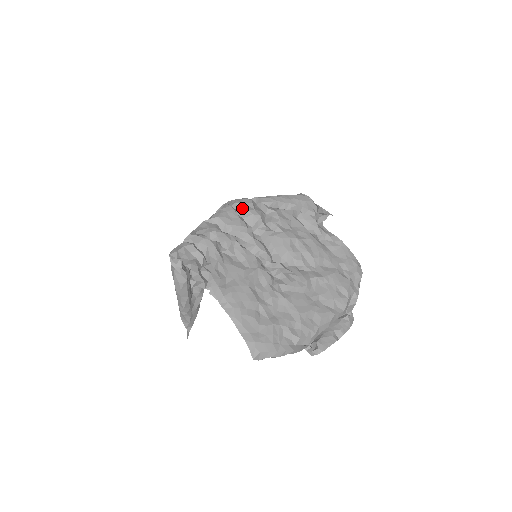
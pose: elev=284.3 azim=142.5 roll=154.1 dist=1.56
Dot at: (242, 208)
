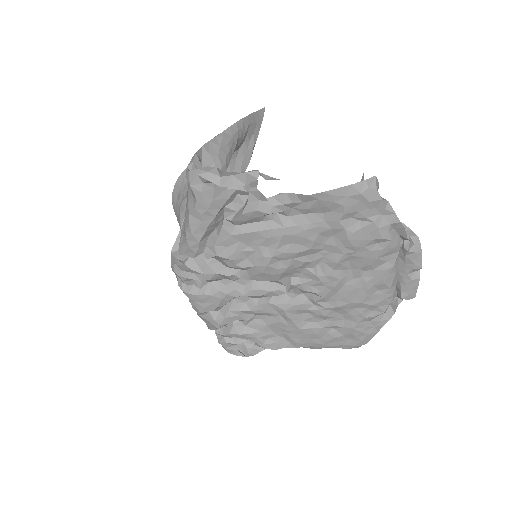
Dot at: (194, 280)
